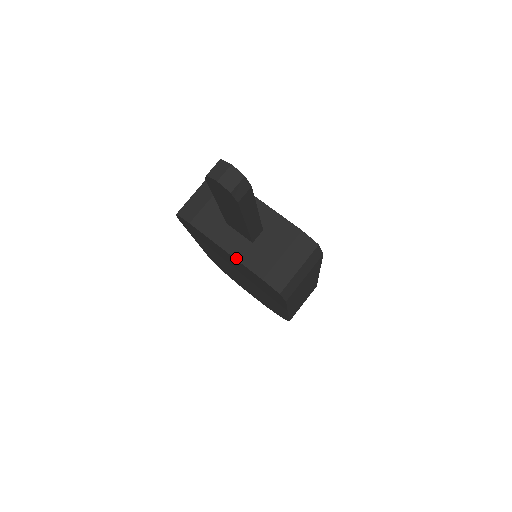
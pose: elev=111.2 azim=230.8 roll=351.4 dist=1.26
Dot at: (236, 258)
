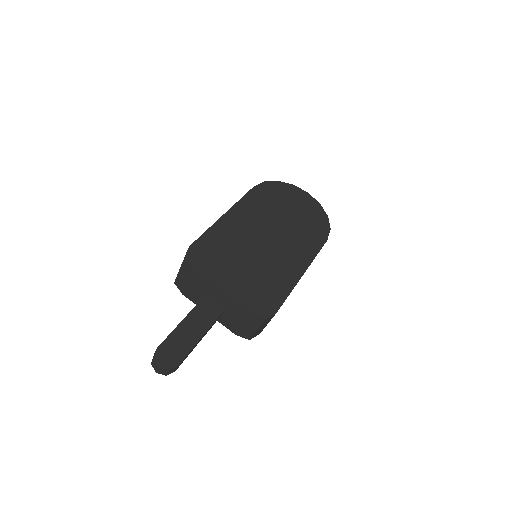
Dot at: occluded
